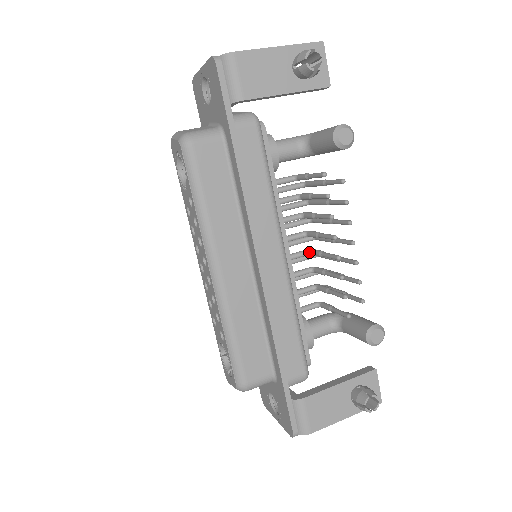
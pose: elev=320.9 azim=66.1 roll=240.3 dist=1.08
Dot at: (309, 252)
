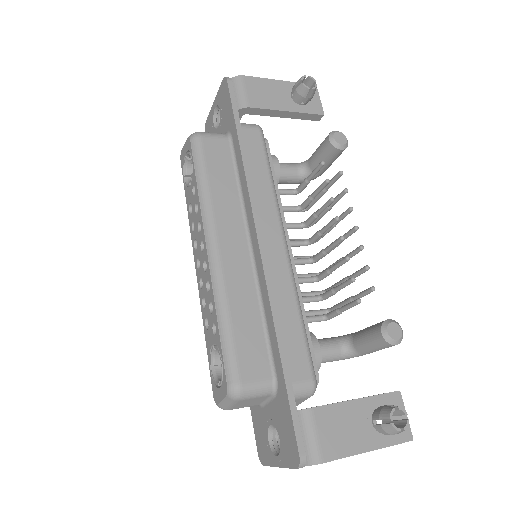
Dot at: (312, 259)
